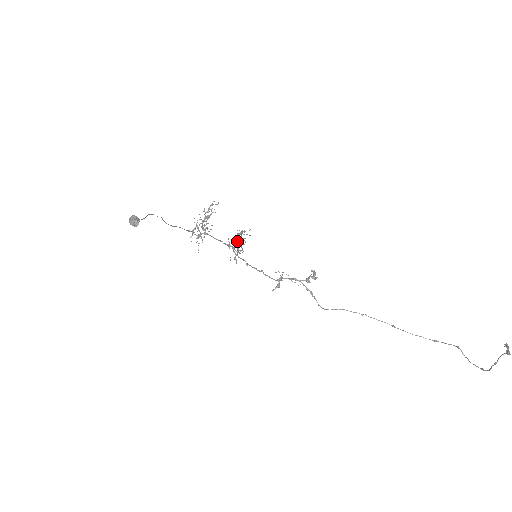
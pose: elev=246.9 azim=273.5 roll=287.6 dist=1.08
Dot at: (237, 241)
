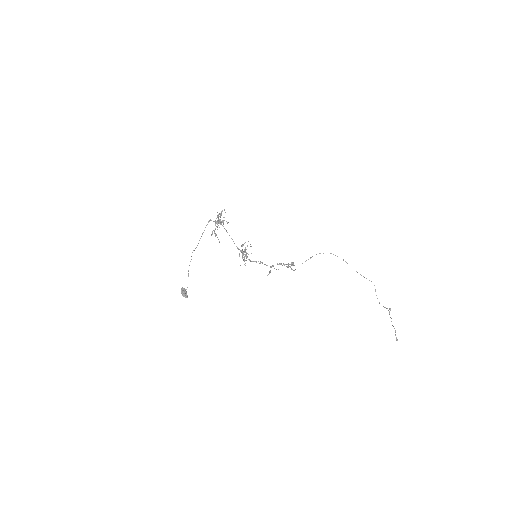
Dot at: occluded
